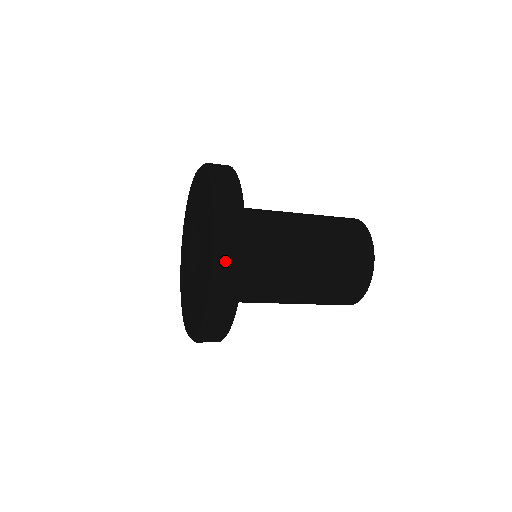
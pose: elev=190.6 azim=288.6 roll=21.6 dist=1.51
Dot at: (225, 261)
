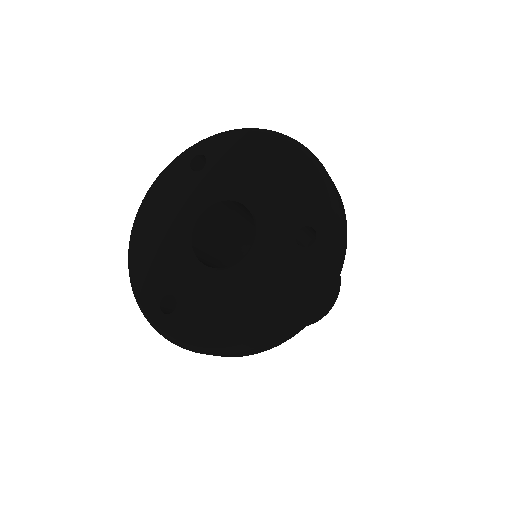
Dot at: (306, 316)
